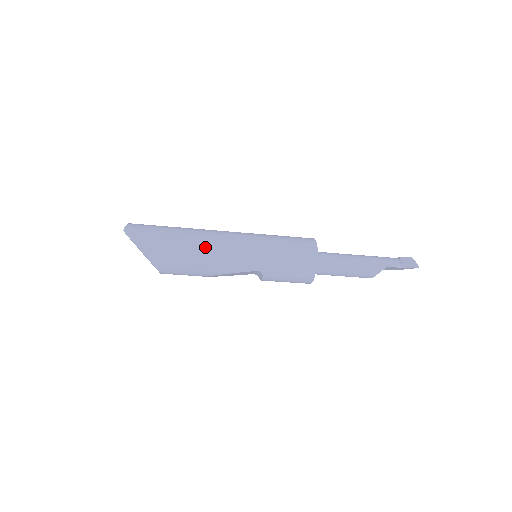
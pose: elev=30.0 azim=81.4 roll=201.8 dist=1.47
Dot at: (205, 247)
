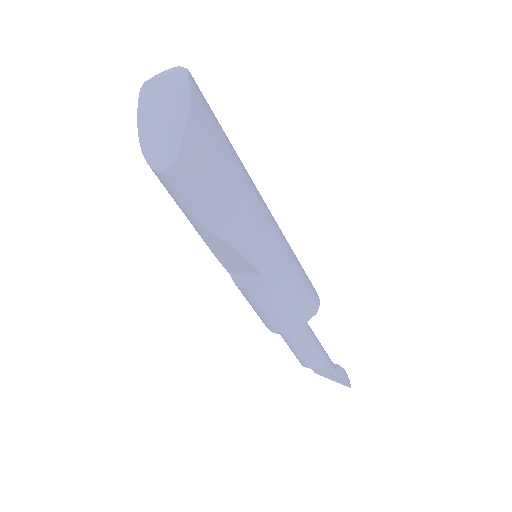
Dot at: (250, 196)
